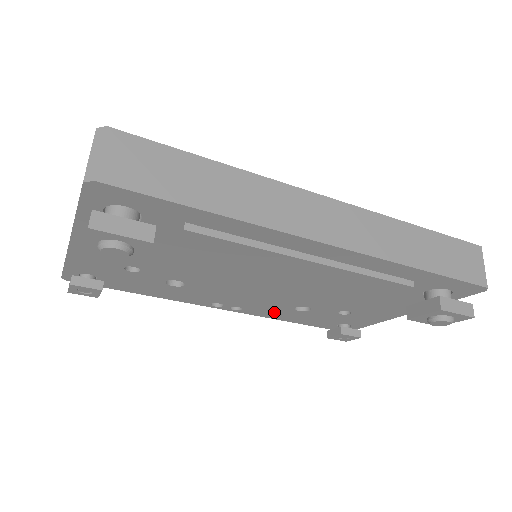
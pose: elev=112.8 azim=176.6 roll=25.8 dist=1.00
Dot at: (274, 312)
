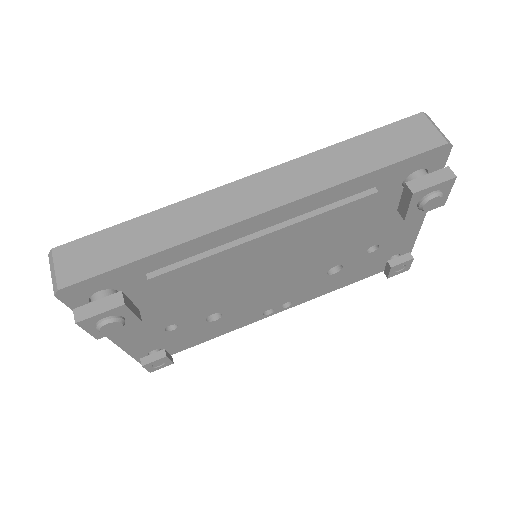
Dot at: (319, 288)
